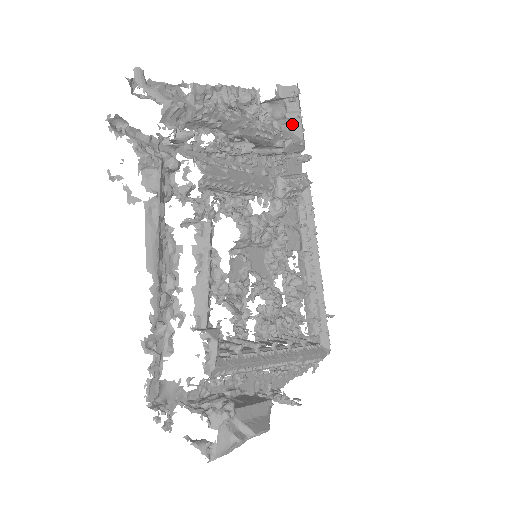
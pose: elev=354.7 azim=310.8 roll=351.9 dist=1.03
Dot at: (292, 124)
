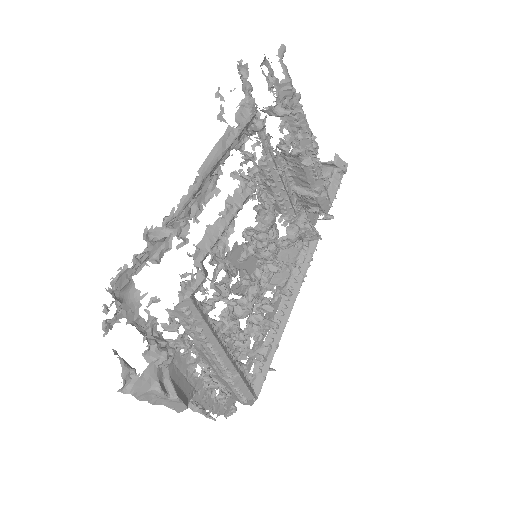
Dot at: (331, 187)
